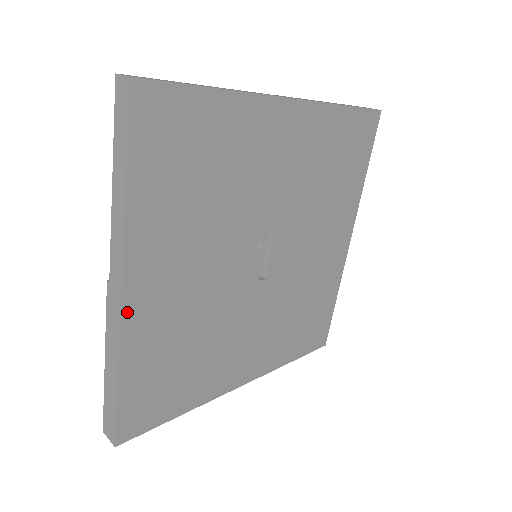
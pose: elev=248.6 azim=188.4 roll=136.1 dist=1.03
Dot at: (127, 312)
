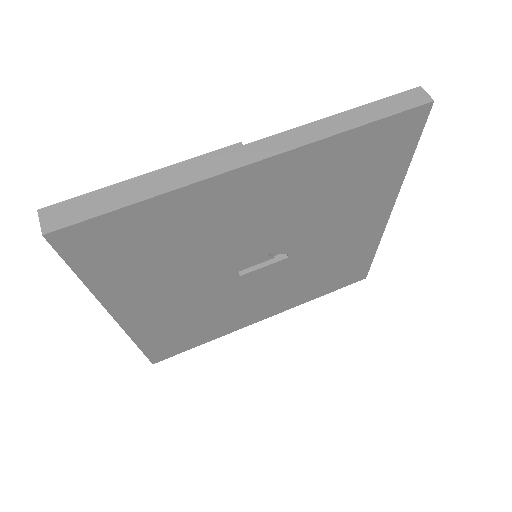
Dot at: (229, 176)
